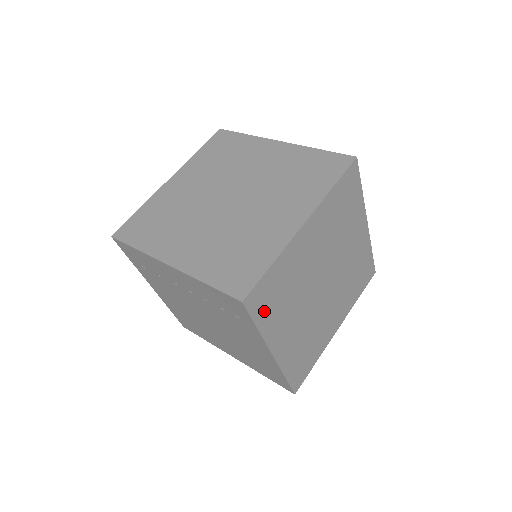
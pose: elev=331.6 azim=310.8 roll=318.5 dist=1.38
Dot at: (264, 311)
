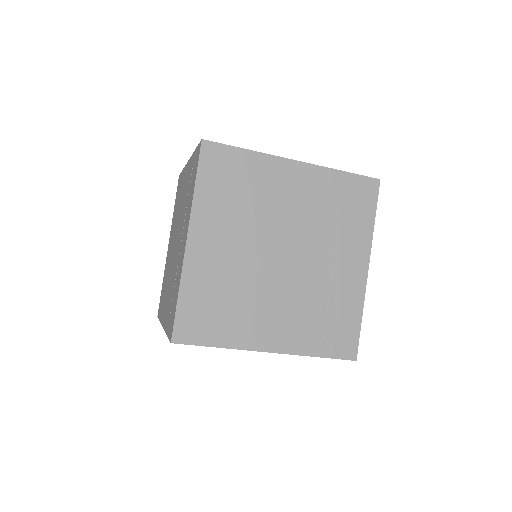
Dot at: occluded
